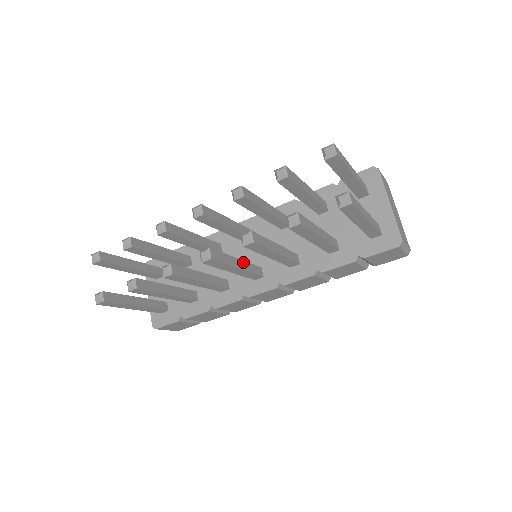
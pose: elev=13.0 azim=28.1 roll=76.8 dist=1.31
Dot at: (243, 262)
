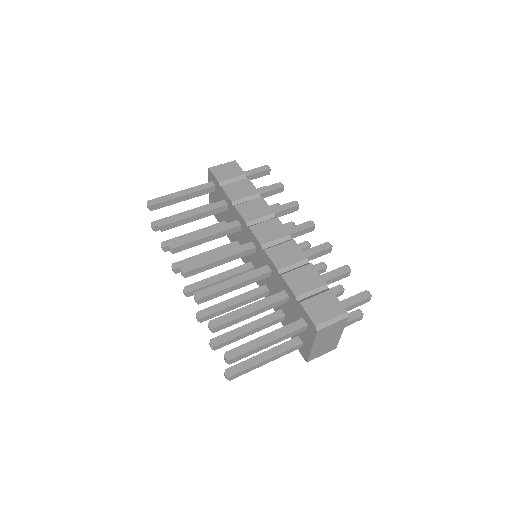
Dot at: (228, 278)
